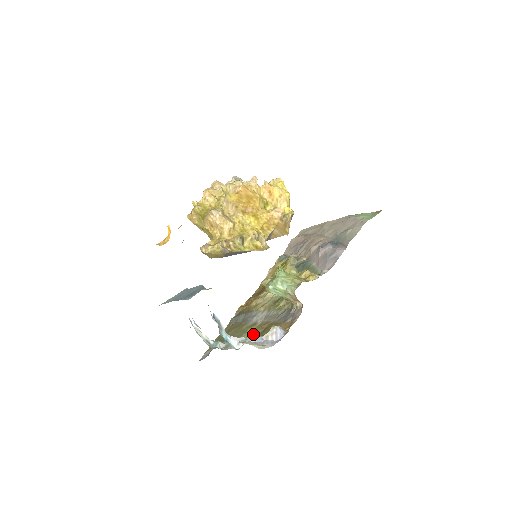
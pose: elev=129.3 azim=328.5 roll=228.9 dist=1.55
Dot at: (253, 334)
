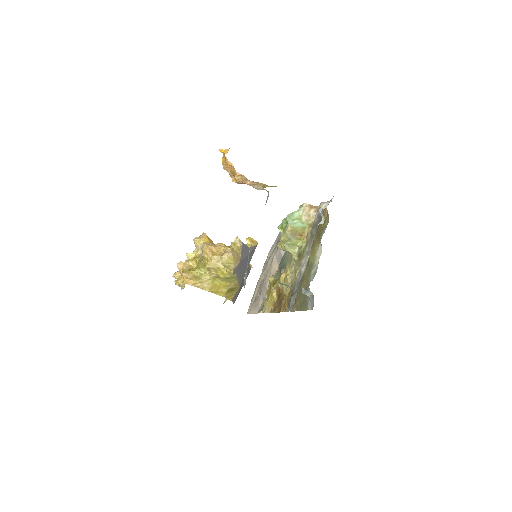
Dot at: (316, 246)
